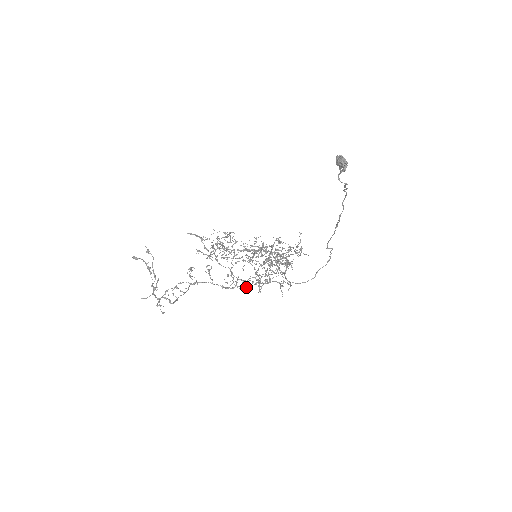
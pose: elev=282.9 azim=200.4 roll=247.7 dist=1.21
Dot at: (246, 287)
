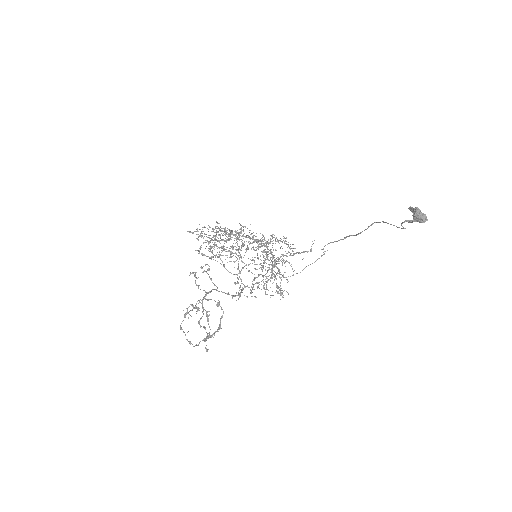
Dot at: (255, 296)
